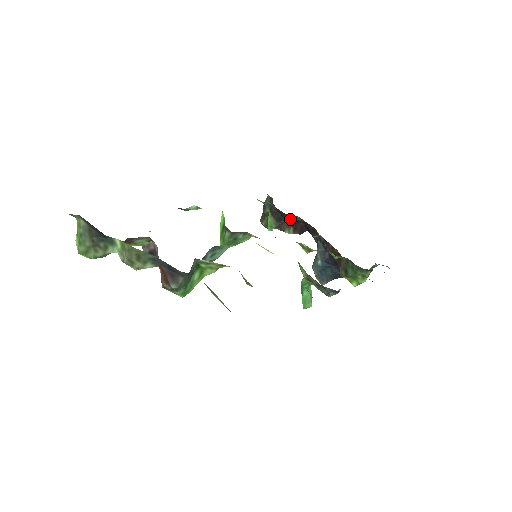
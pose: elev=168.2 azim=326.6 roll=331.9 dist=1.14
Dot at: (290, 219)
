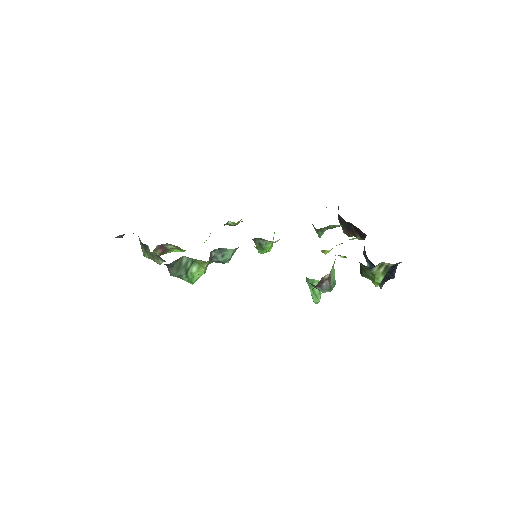
Dot at: (334, 225)
